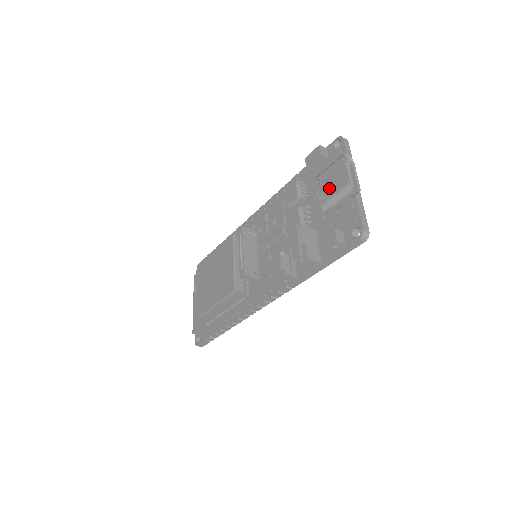
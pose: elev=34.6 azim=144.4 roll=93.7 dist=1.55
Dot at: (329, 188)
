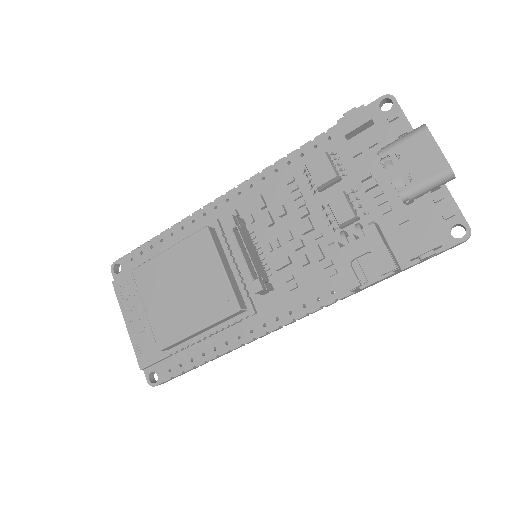
Dot at: (413, 171)
